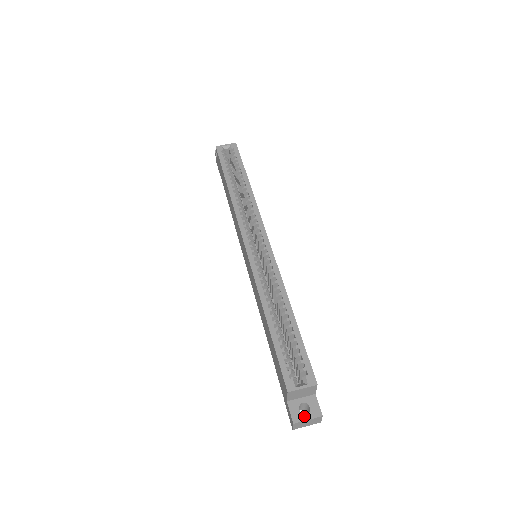
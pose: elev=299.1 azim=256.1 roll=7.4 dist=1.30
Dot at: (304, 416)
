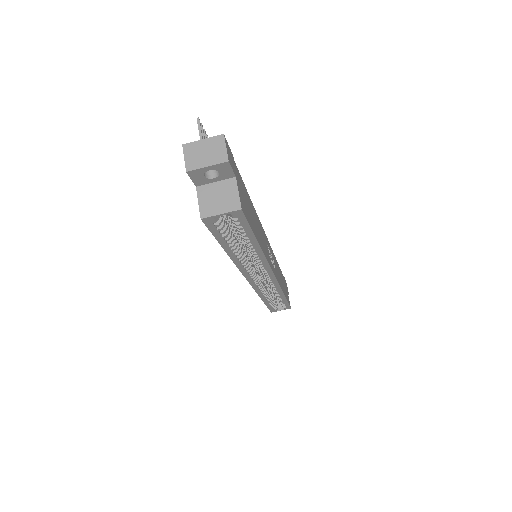
Dot at: occluded
